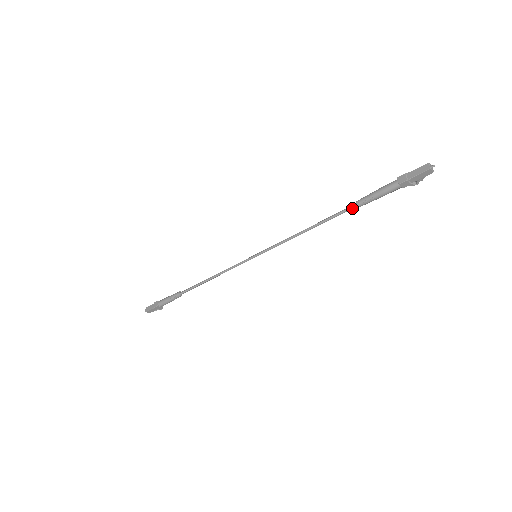
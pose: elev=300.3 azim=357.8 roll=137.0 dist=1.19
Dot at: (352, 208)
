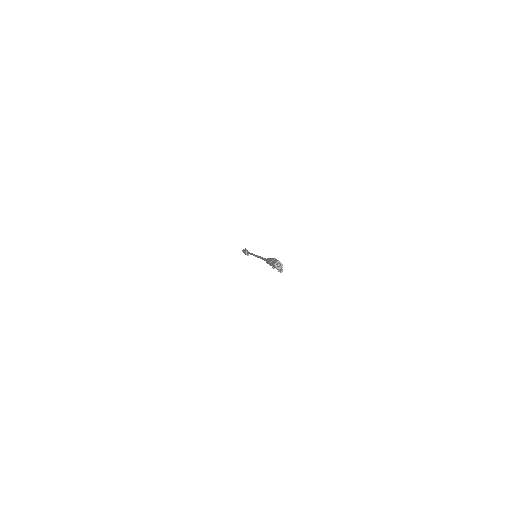
Dot at: occluded
